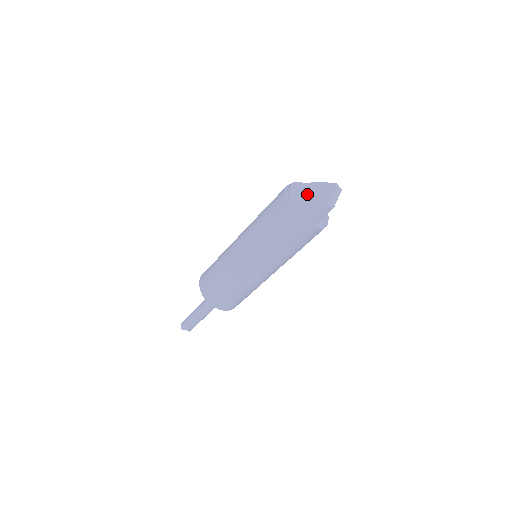
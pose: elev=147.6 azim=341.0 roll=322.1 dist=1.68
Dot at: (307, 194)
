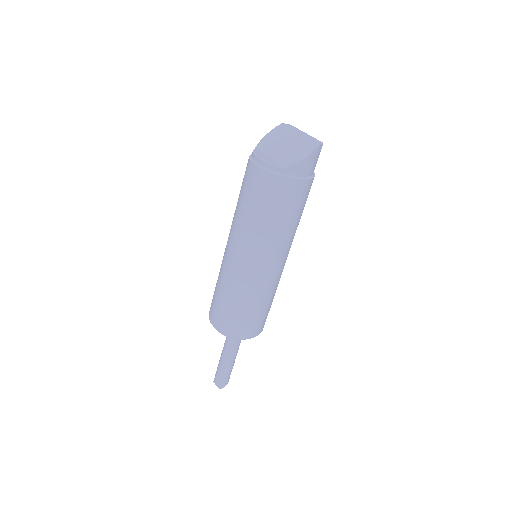
Dot at: (283, 153)
